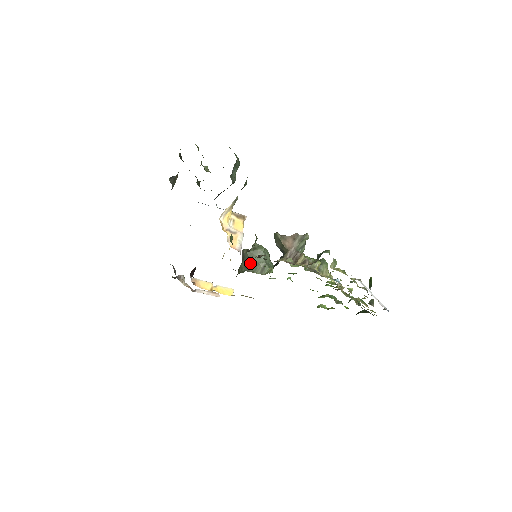
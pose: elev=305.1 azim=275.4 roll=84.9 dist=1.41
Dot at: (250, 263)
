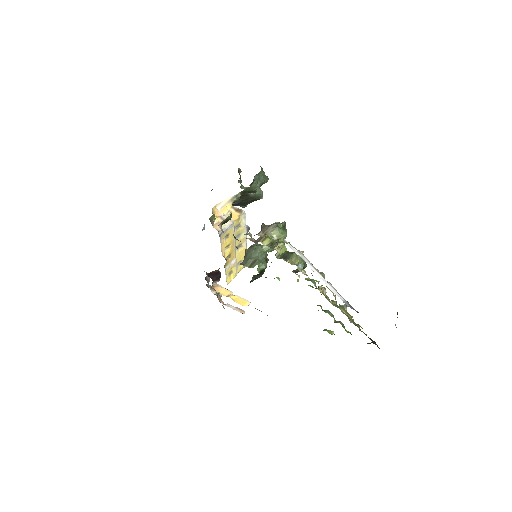
Dot at: (245, 259)
